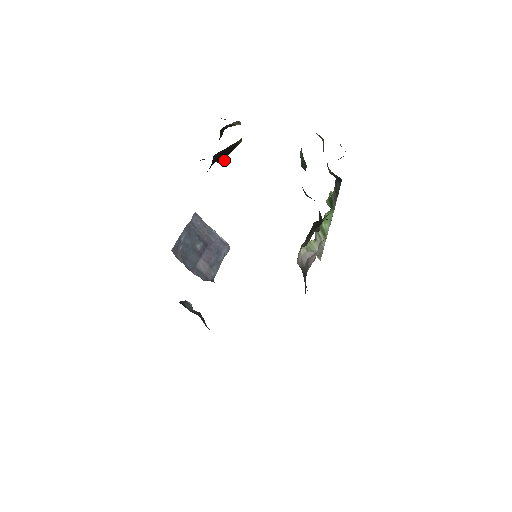
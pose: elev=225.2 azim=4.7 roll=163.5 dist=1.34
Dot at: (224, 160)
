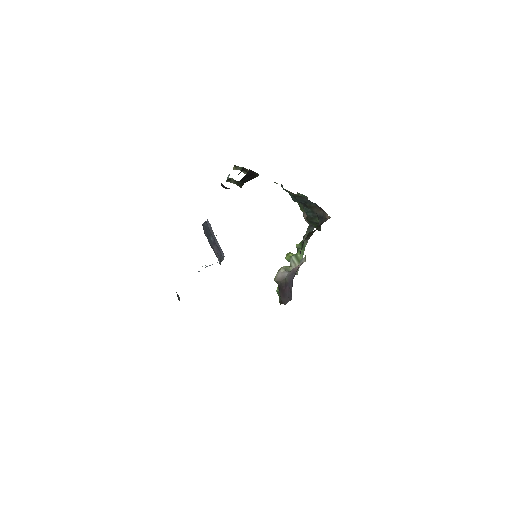
Dot at: occluded
